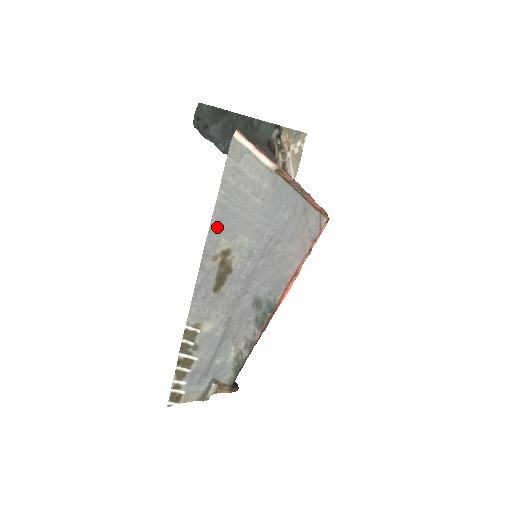
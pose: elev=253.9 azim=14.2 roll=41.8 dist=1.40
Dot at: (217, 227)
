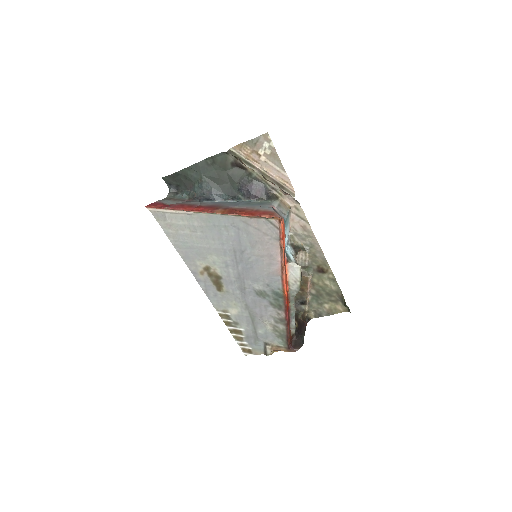
Dot at: (187, 257)
